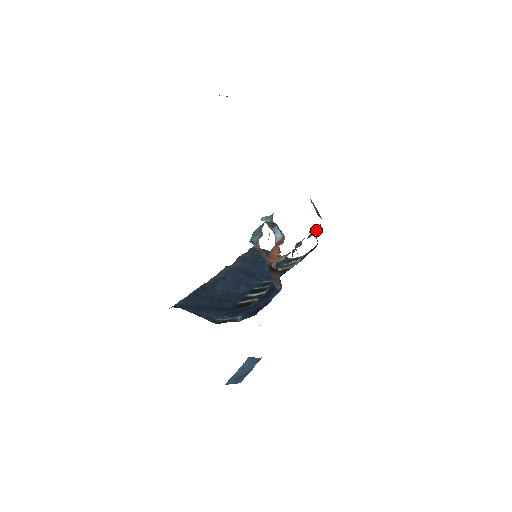
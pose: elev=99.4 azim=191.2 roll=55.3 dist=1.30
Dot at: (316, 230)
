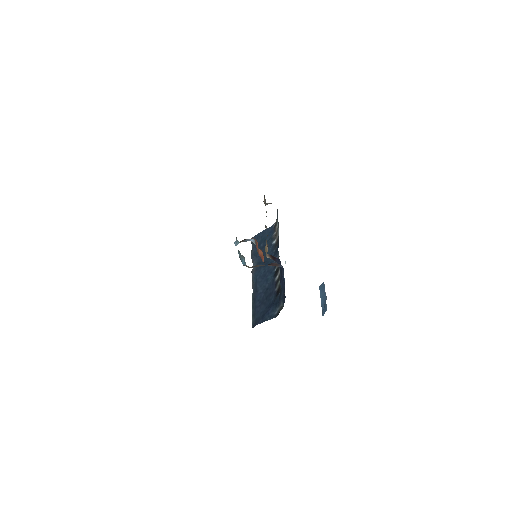
Dot at: occluded
